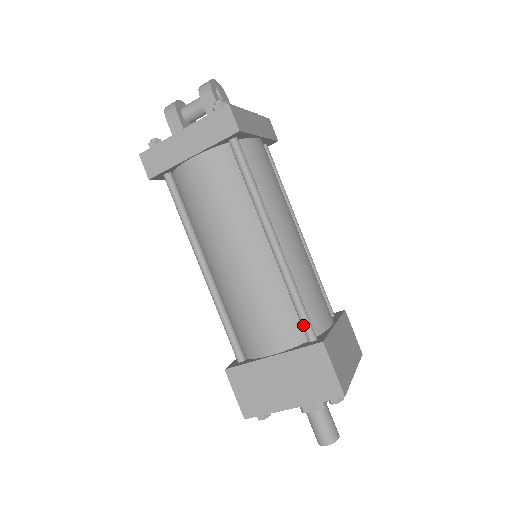
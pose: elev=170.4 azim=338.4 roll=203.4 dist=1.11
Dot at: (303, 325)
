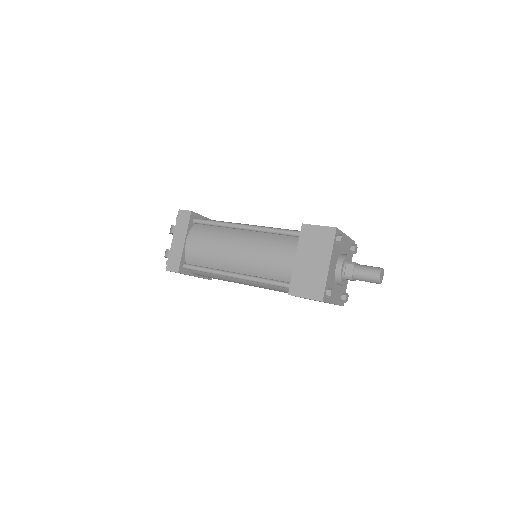
Dot at: (291, 234)
